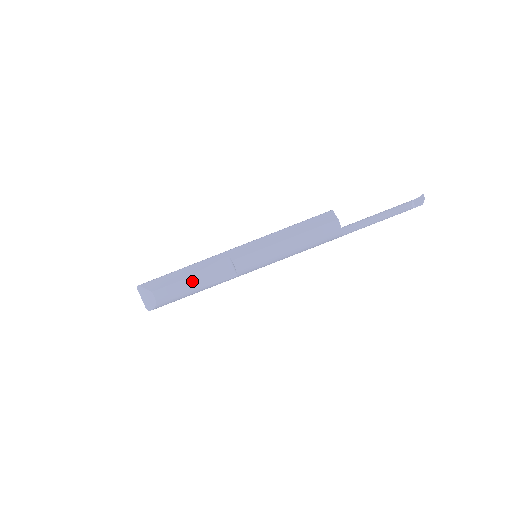
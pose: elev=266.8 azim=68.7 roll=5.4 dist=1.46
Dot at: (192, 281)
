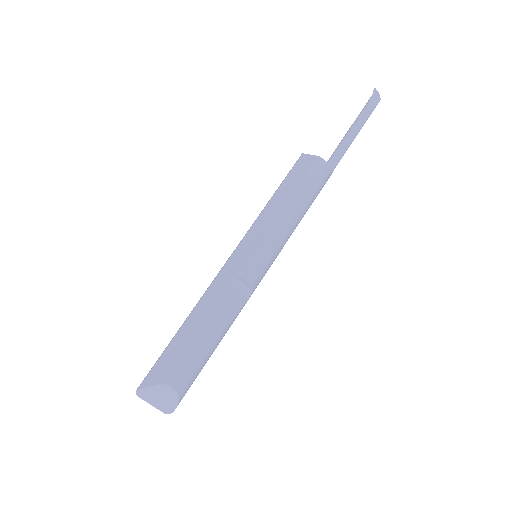
Dot at: (205, 333)
